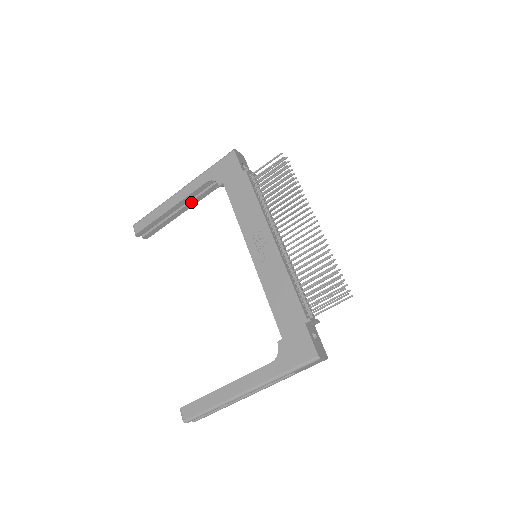
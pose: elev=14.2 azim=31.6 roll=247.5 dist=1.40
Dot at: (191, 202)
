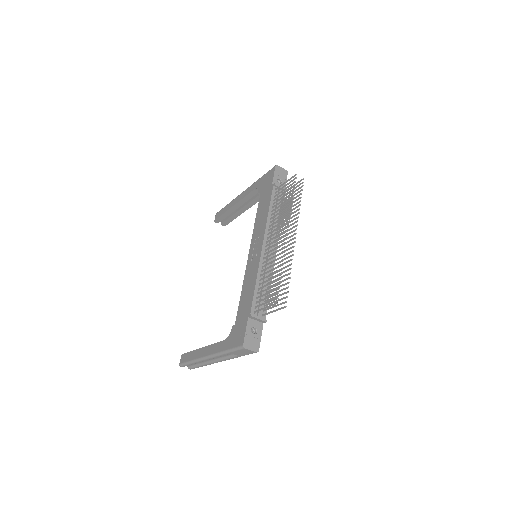
Dot at: (249, 203)
